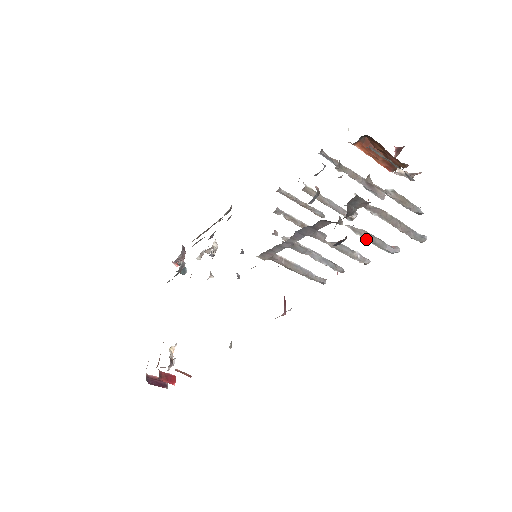
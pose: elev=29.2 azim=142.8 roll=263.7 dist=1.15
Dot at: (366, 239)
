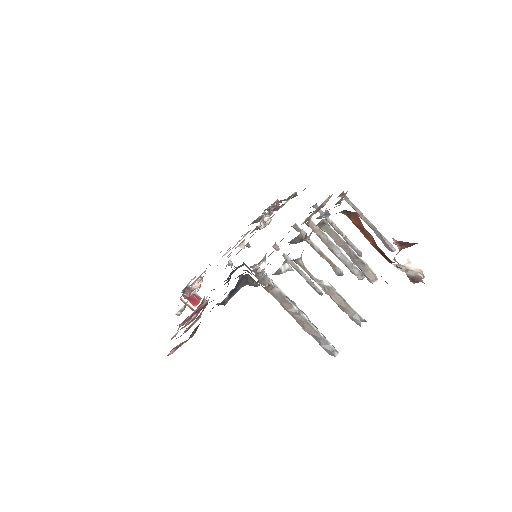
Dot at: occluded
